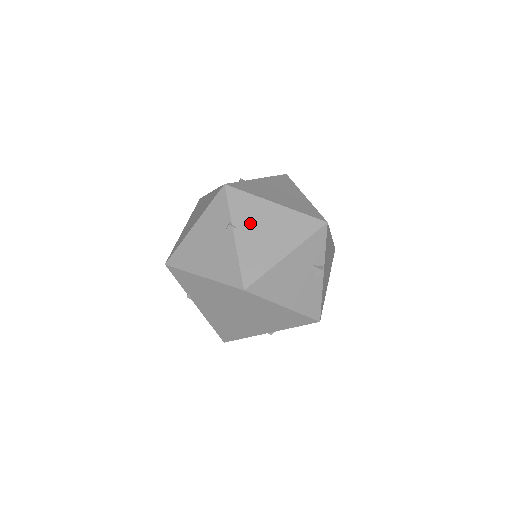
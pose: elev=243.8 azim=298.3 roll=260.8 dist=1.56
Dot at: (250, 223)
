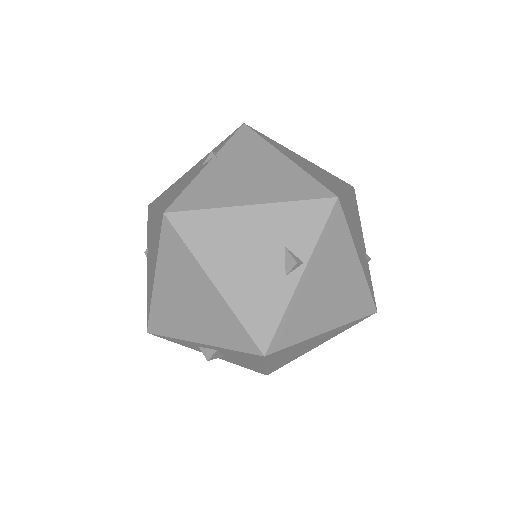
Dot at: (237, 160)
